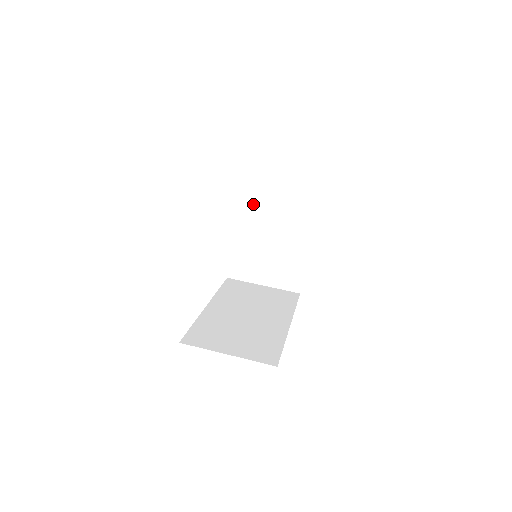
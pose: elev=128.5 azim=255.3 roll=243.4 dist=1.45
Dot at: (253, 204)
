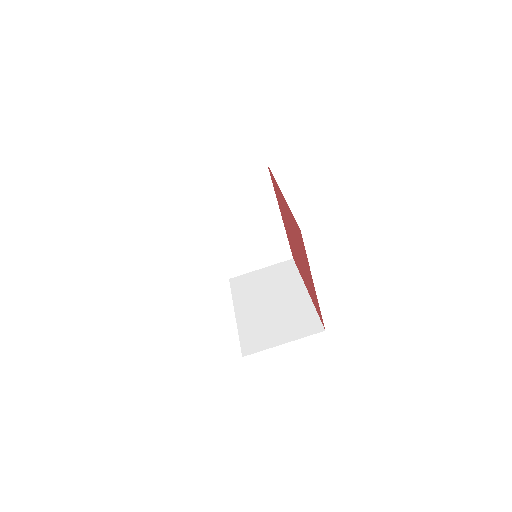
Dot at: (221, 212)
